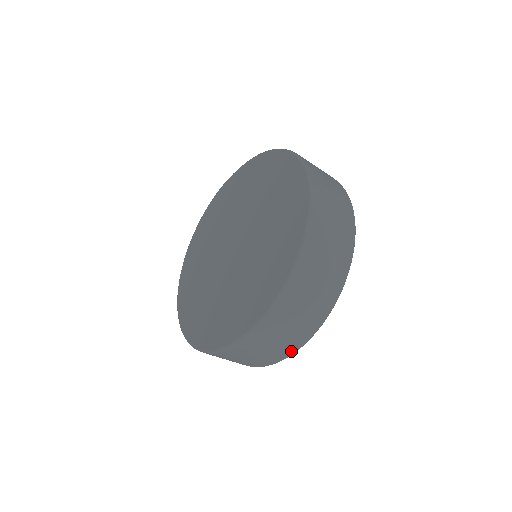
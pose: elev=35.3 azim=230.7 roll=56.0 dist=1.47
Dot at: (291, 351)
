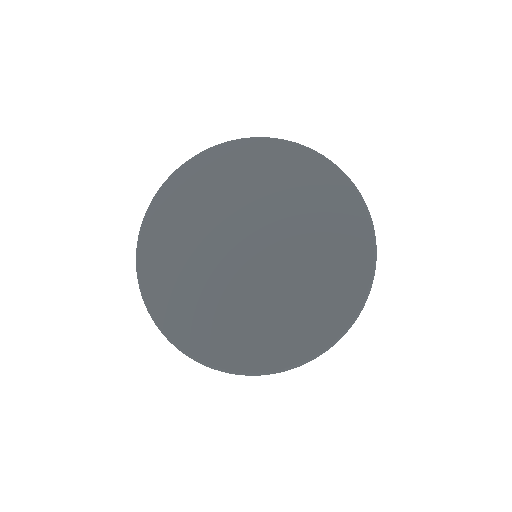
Dot at: occluded
